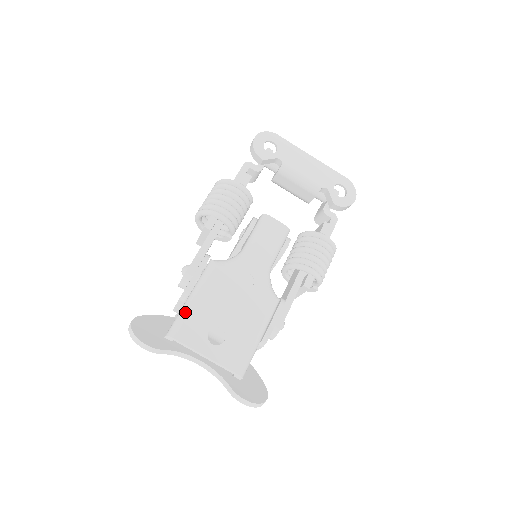
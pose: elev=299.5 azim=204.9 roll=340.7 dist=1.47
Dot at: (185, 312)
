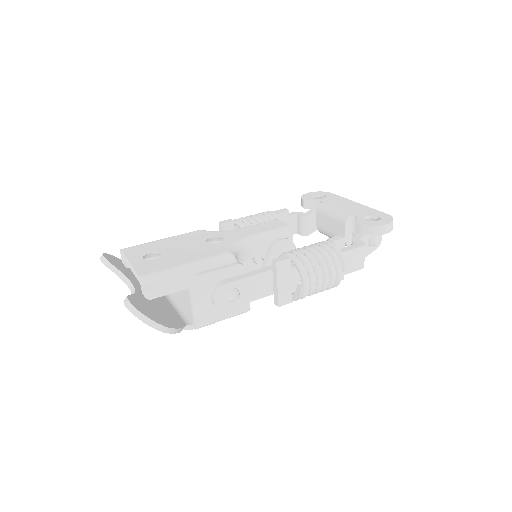
Dot at: (147, 243)
